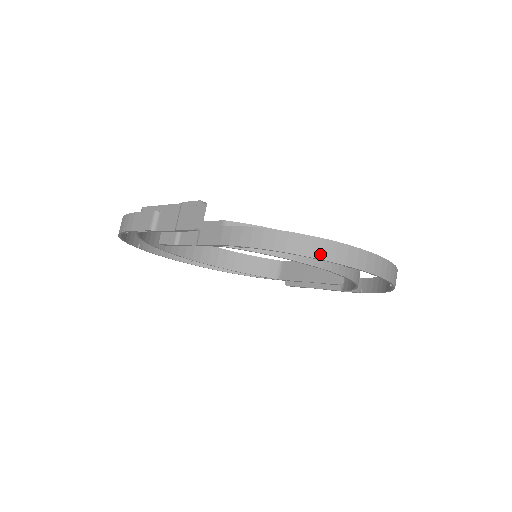
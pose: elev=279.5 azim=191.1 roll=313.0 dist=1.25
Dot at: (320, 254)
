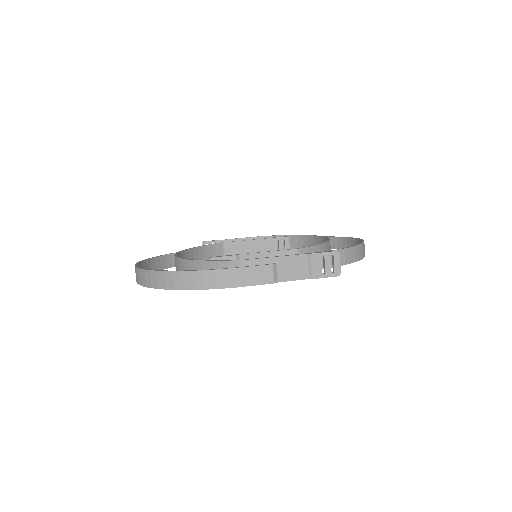
Dot at: (361, 256)
